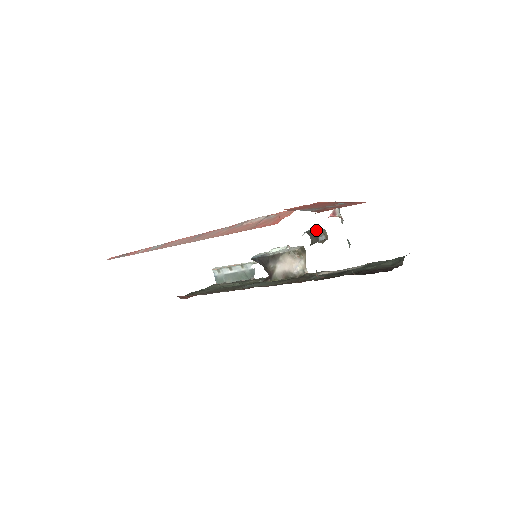
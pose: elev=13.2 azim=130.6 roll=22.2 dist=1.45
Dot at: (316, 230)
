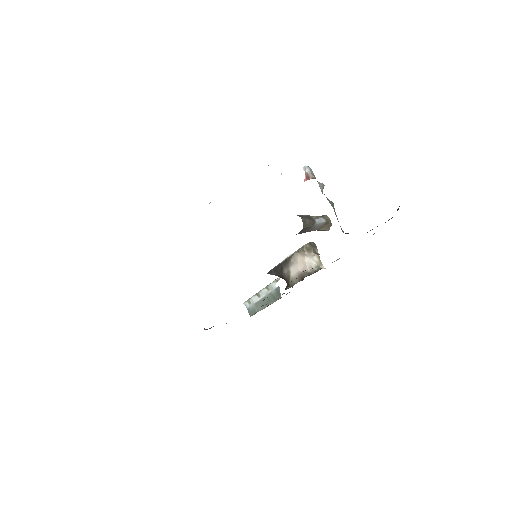
Dot at: (314, 216)
